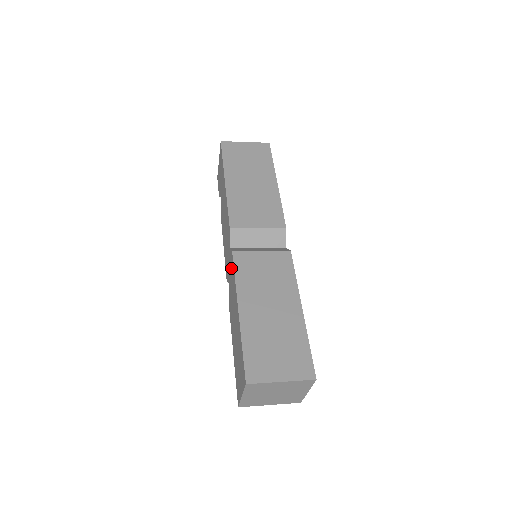
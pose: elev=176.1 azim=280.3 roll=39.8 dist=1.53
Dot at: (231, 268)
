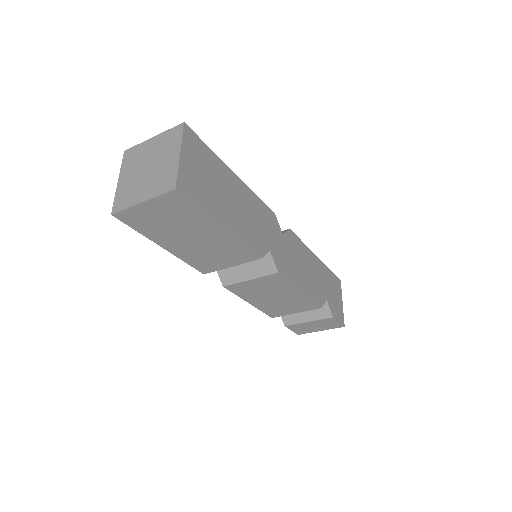
Dot at: occluded
